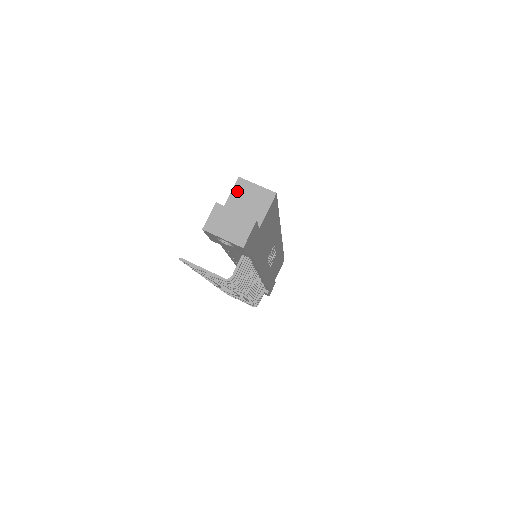
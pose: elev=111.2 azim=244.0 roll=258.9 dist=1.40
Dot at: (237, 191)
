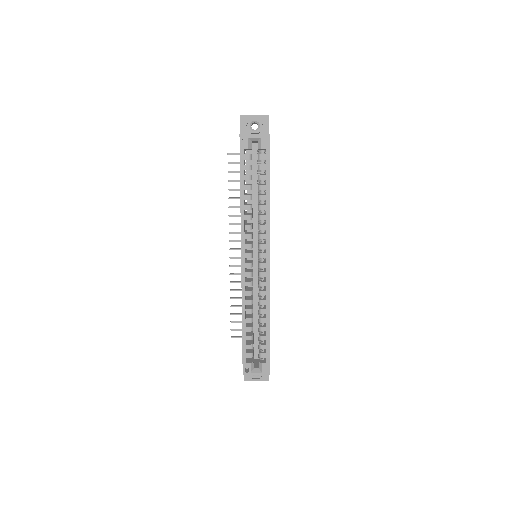
Dot at: occluded
